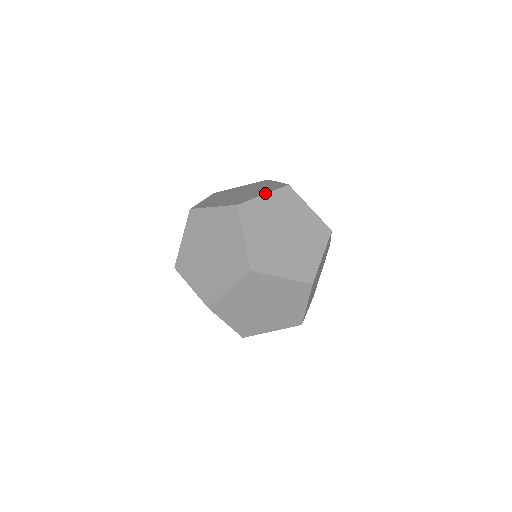
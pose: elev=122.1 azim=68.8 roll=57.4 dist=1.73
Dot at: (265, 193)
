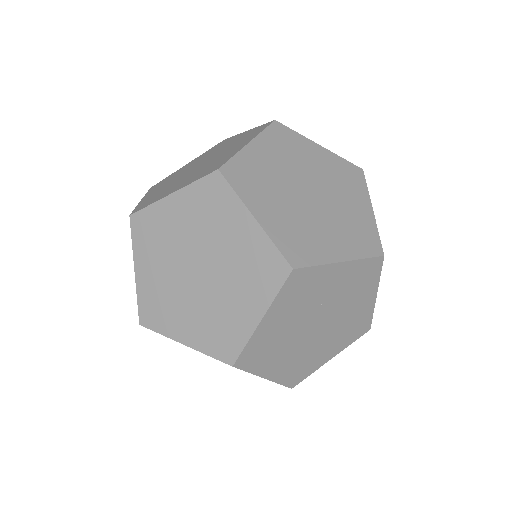
Dot at: (249, 140)
